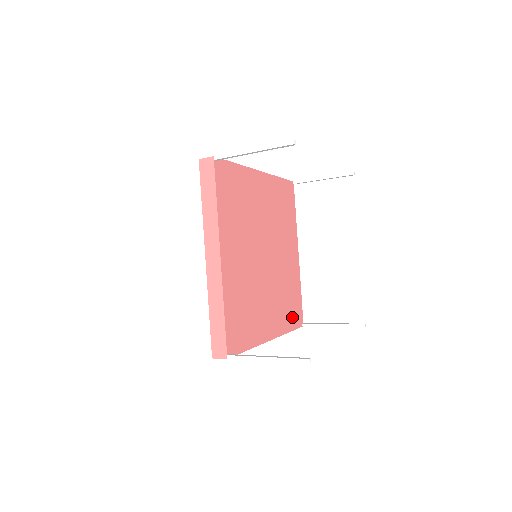
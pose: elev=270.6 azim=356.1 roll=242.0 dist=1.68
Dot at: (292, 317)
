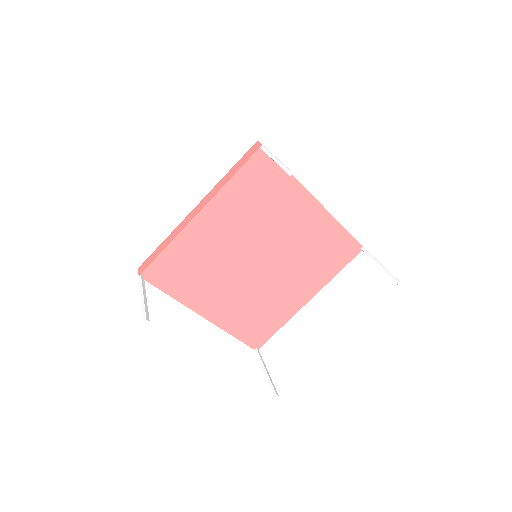
Dot at: (248, 331)
